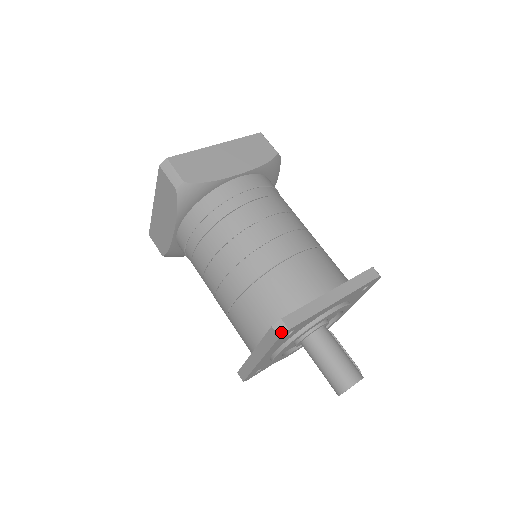
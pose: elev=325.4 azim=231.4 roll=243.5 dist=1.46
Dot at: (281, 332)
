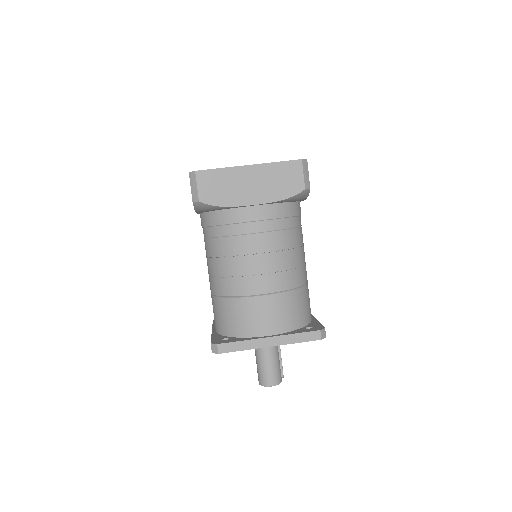
Dot at: (214, 351)
